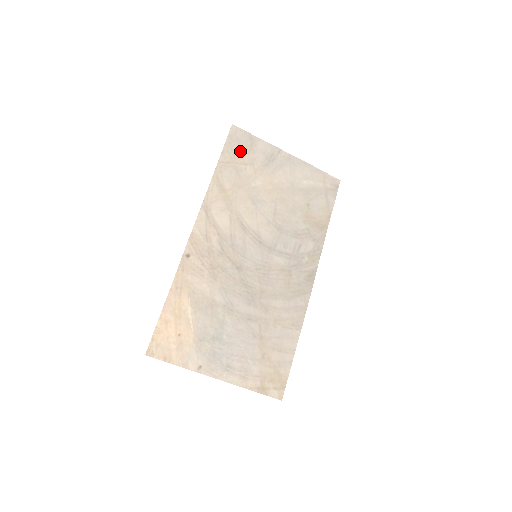
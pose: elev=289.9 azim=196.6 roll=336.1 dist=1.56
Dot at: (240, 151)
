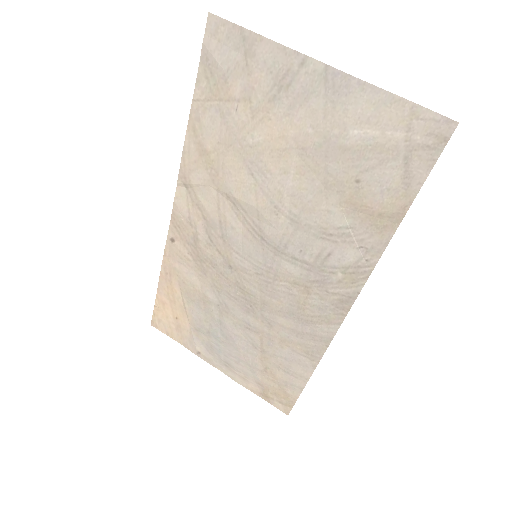
Dot at: (225, 74)
